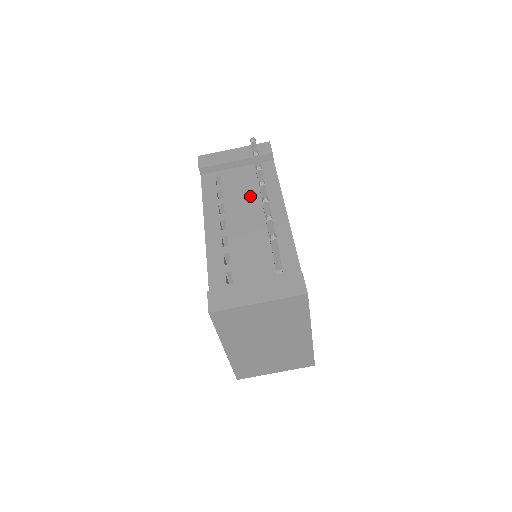
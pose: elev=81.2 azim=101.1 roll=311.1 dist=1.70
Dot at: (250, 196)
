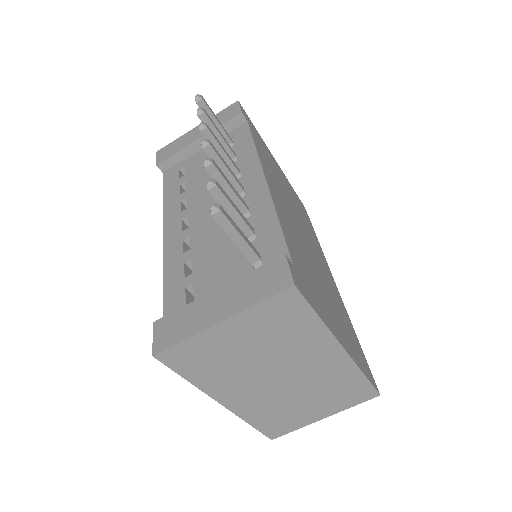
Dot at: occluded
